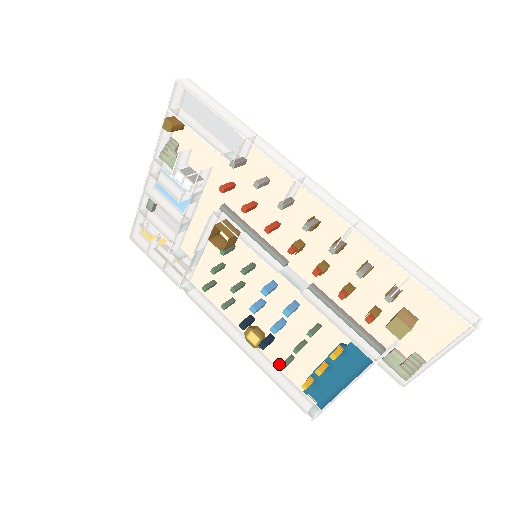
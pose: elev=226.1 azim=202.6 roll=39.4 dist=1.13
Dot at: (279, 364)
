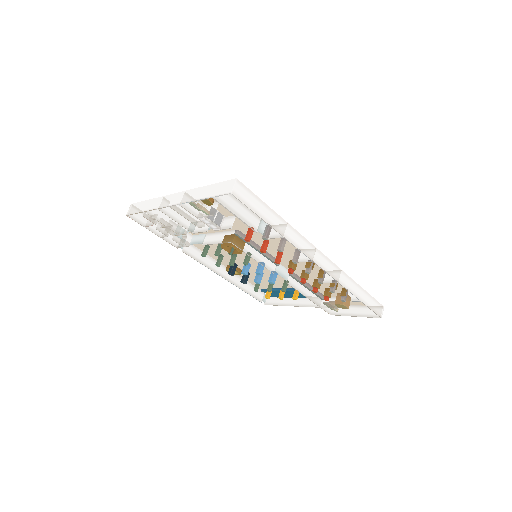
Dot at: occluded
